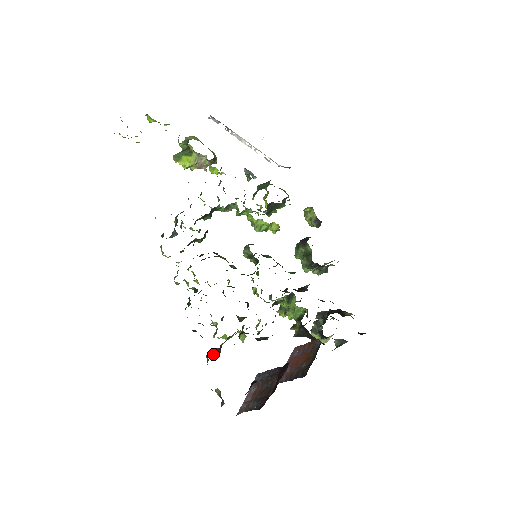
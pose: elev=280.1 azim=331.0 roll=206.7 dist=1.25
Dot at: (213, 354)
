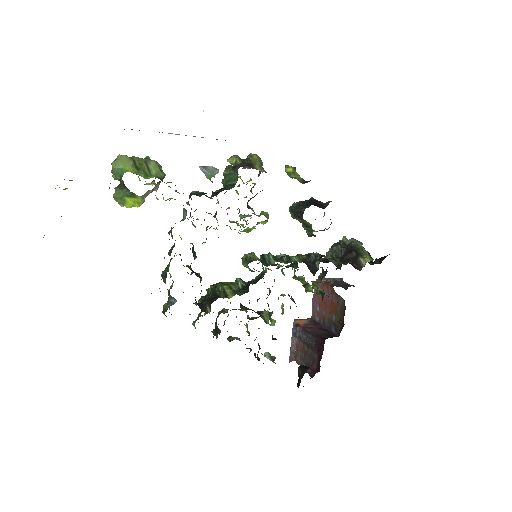
Dot at: occluded
